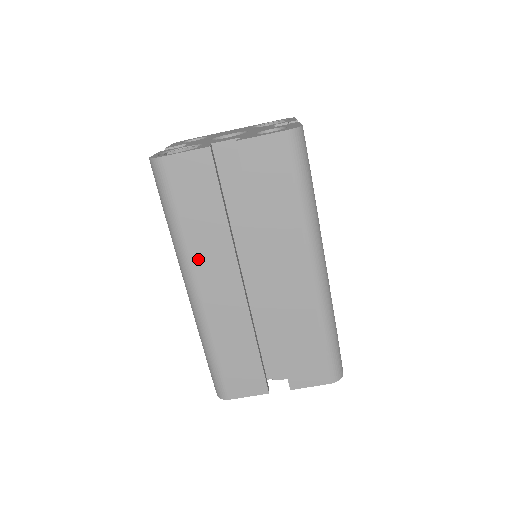
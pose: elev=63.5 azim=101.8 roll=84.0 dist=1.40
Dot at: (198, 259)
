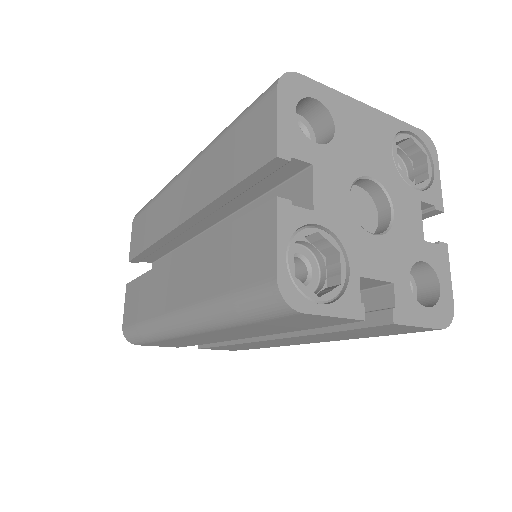
Dot at: (222, 332)
